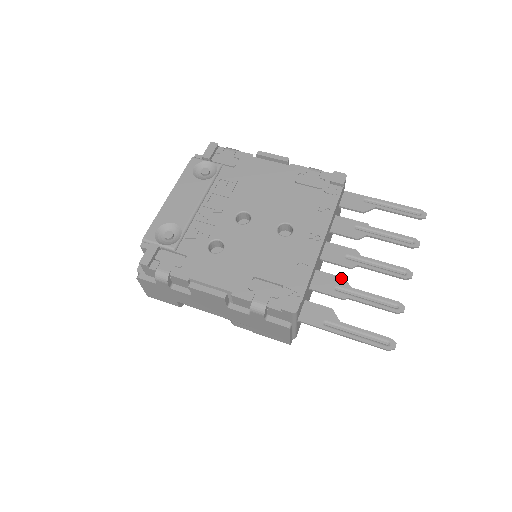
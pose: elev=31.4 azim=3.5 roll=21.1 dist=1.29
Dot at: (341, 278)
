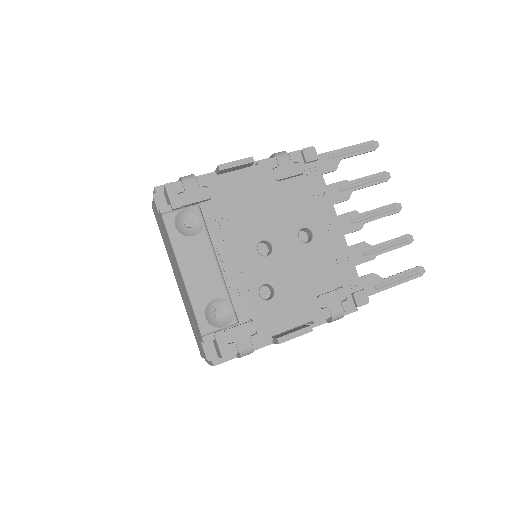
Dot at: (361, 243)
